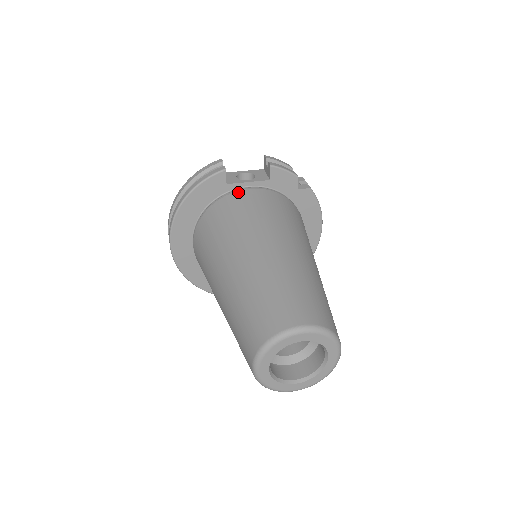
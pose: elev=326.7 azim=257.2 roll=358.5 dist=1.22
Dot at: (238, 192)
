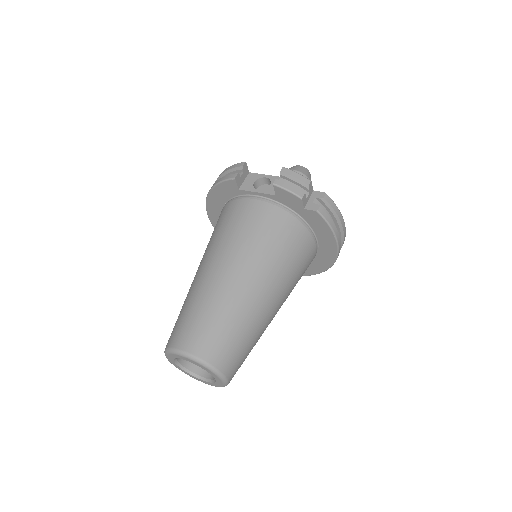
Dot at: (245, 200)
